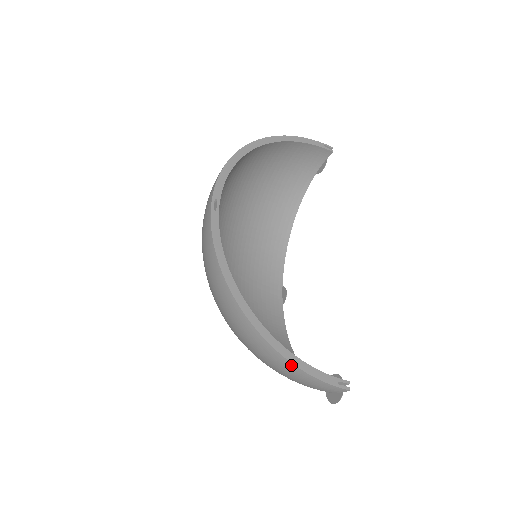
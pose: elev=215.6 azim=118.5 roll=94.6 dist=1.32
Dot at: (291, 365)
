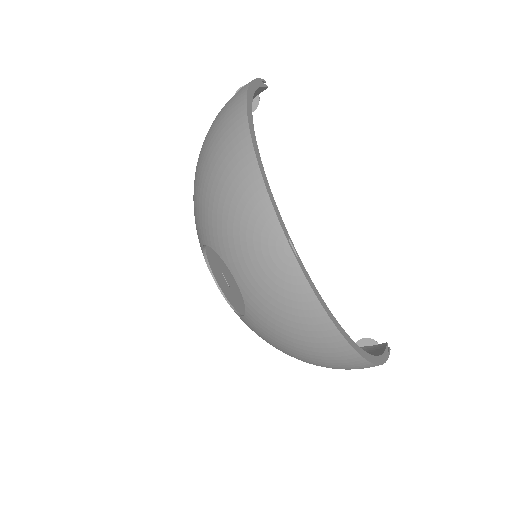
Dot at: occluded
